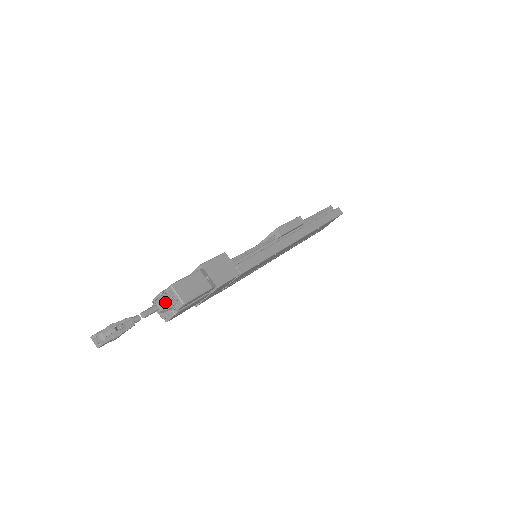
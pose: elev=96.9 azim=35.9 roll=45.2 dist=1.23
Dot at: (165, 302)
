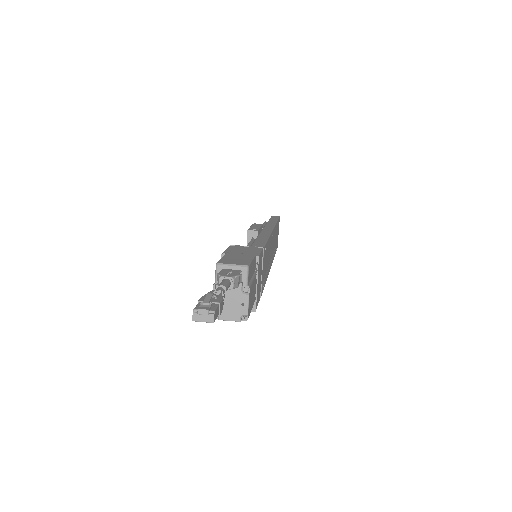
Dot at: (228, 274)
